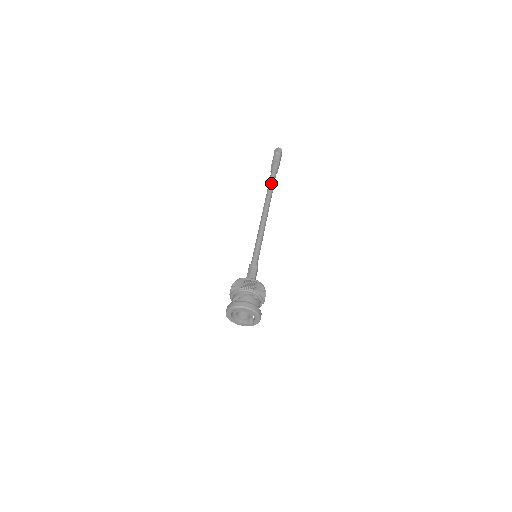
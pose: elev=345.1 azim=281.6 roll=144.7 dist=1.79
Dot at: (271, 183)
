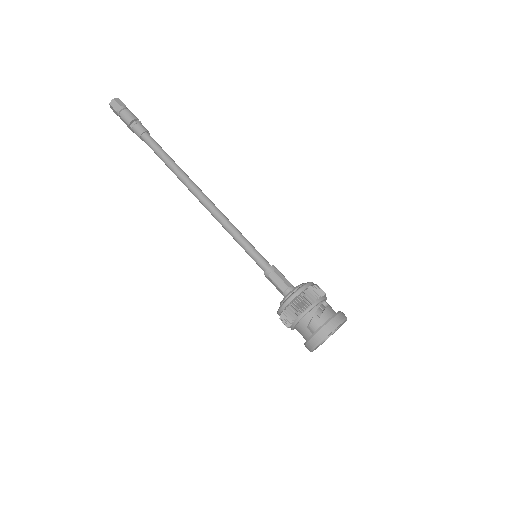
Dot at: (163, 153)
